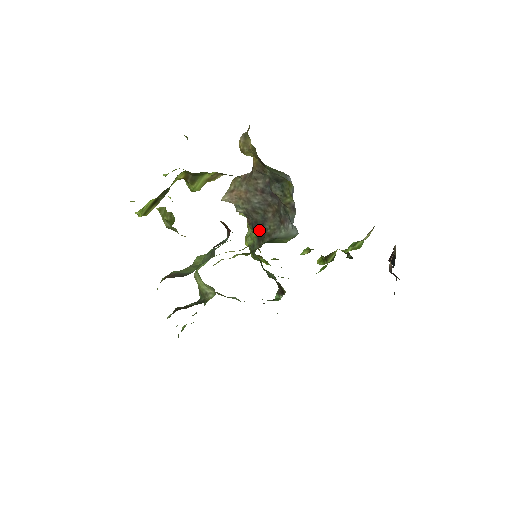
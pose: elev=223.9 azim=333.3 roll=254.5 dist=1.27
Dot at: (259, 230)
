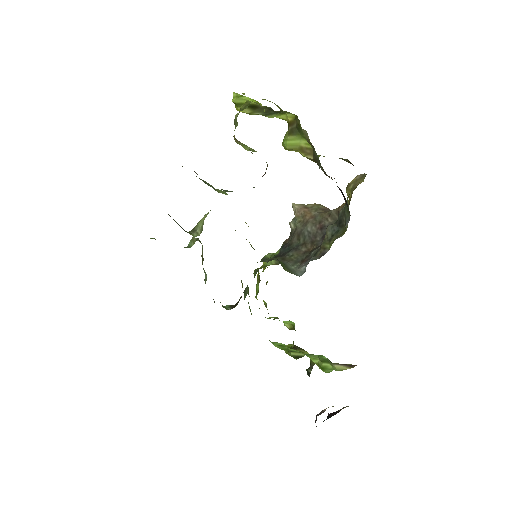
Dot at: (284, 252)
